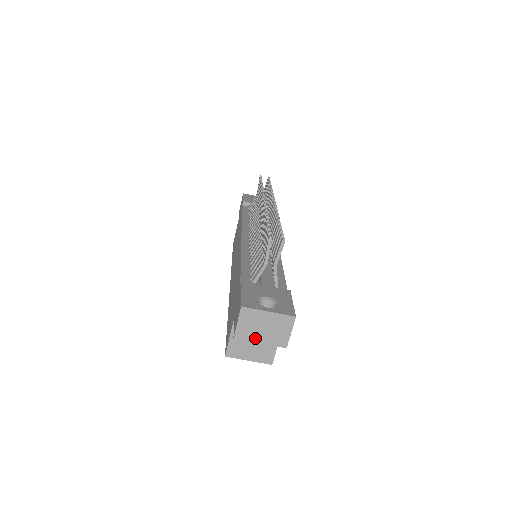
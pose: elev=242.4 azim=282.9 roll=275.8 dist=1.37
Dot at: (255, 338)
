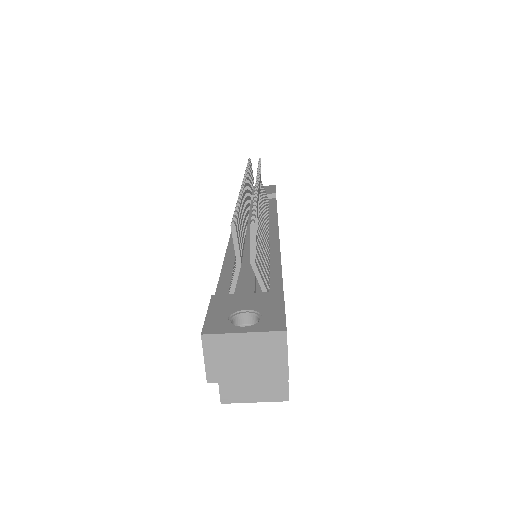
Dot at: (238, 375)
